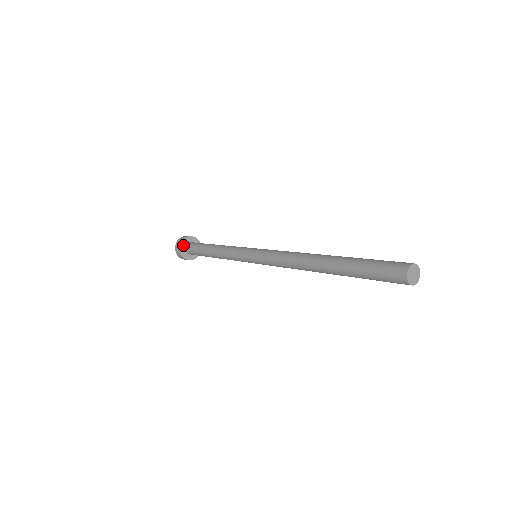
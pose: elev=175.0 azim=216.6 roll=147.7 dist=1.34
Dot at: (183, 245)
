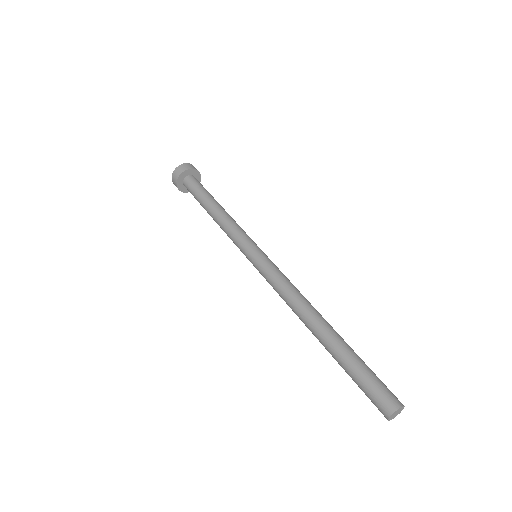
Dot at: (184, 174)
